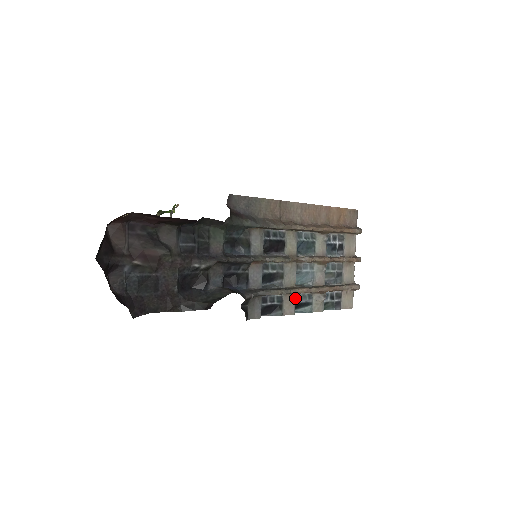
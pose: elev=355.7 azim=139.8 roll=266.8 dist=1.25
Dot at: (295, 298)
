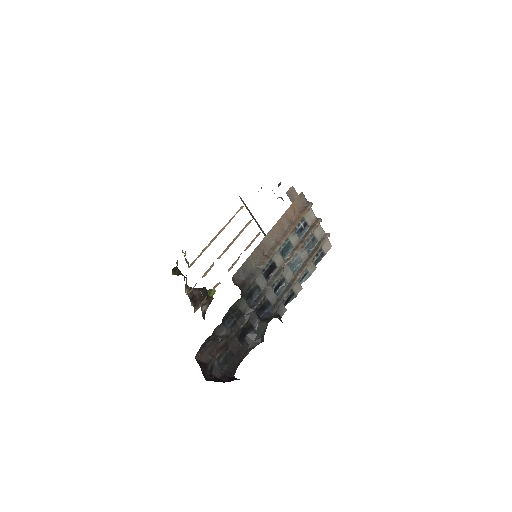
Dot at: (298, 280)
